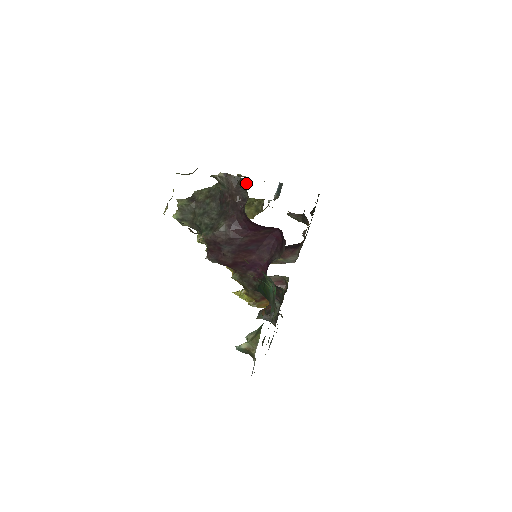
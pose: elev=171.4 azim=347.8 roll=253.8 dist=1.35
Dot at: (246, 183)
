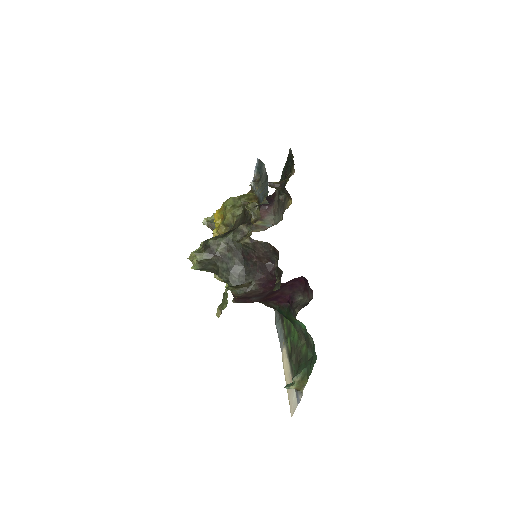
Dot at: (276, 251)
